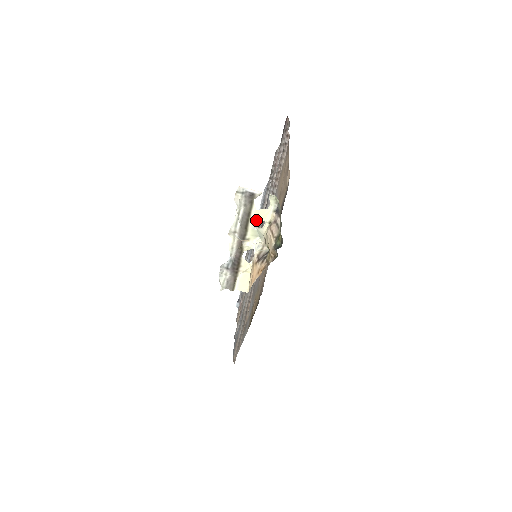
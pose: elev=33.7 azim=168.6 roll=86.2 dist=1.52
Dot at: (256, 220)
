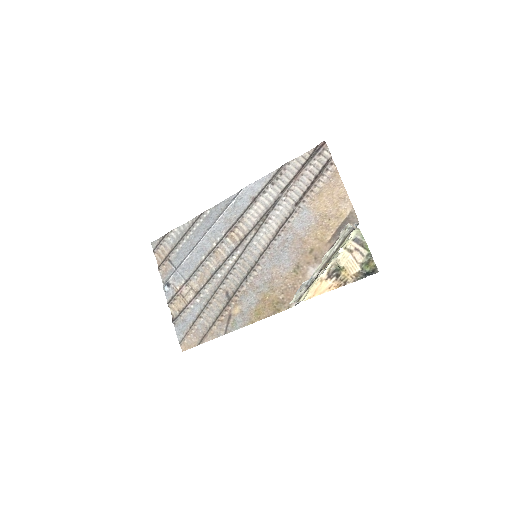
Dot at: (341, 247)
